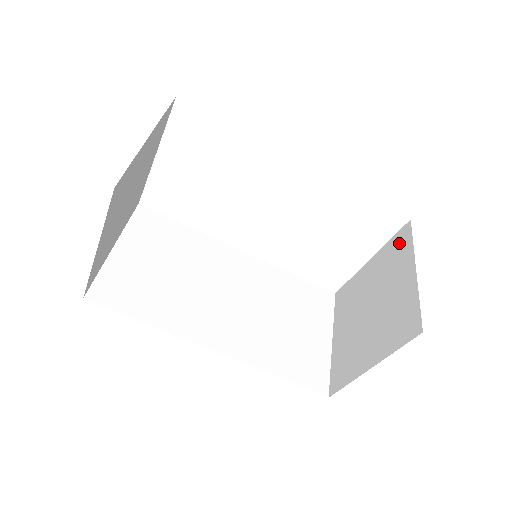
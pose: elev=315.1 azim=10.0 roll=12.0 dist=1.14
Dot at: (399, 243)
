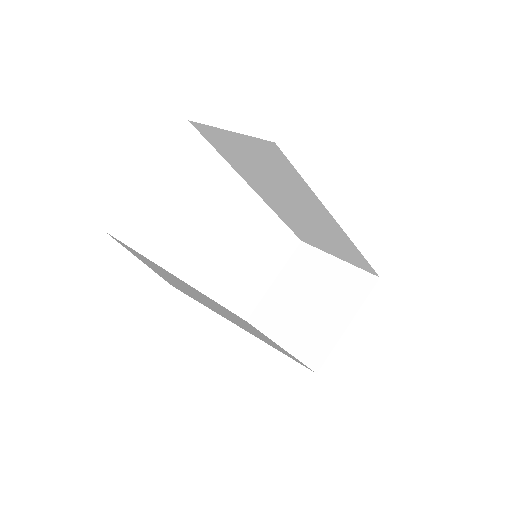
Dot at: (303, 256)
